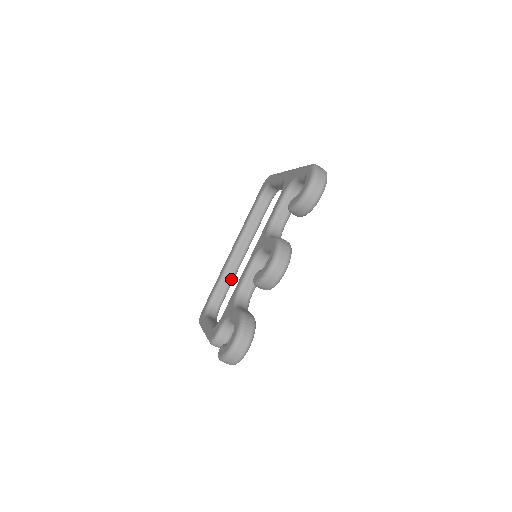
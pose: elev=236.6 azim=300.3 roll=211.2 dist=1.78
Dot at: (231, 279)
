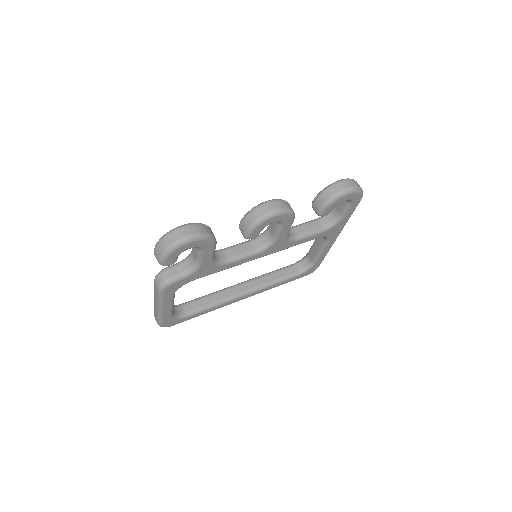
Dot at: (216, 301)
